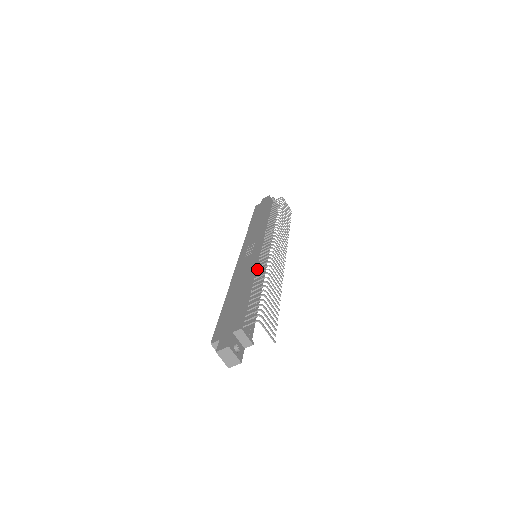
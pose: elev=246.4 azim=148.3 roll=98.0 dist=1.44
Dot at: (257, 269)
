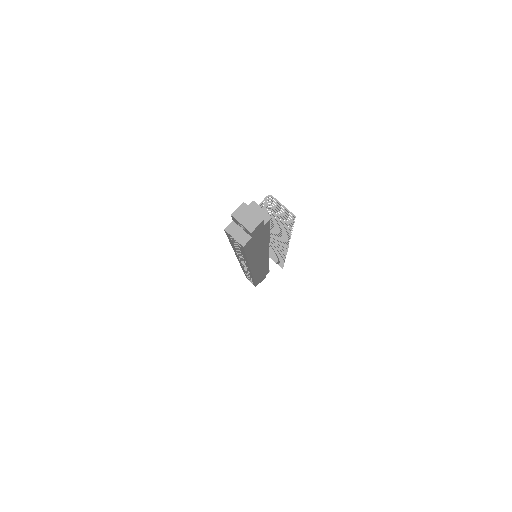
Dot at: occluded
